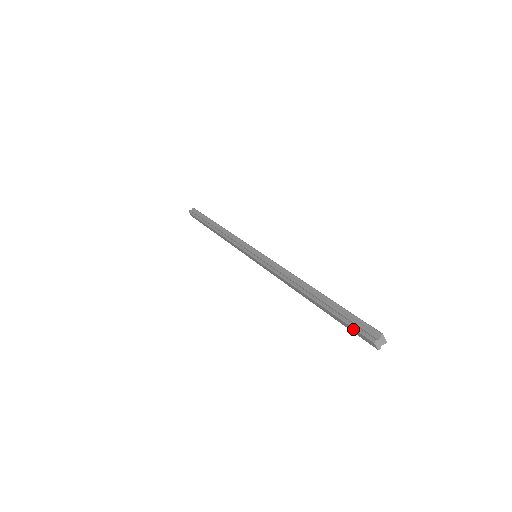
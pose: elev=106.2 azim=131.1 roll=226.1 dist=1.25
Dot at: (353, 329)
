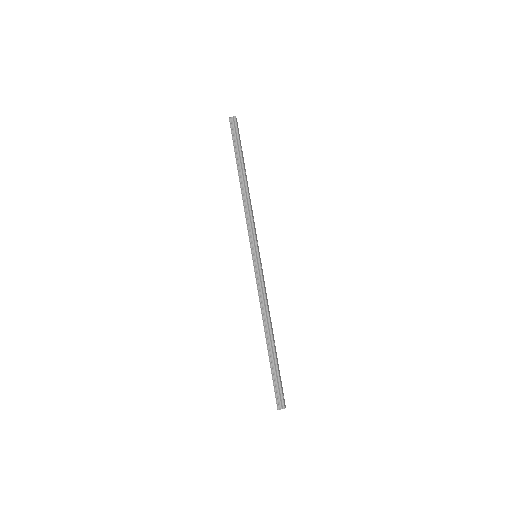
Dot at: (274, 389)
